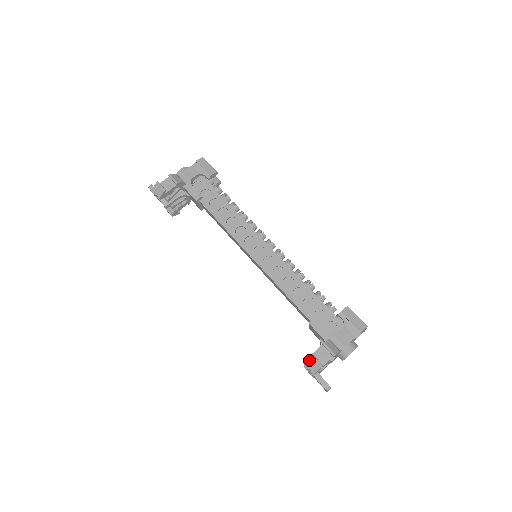
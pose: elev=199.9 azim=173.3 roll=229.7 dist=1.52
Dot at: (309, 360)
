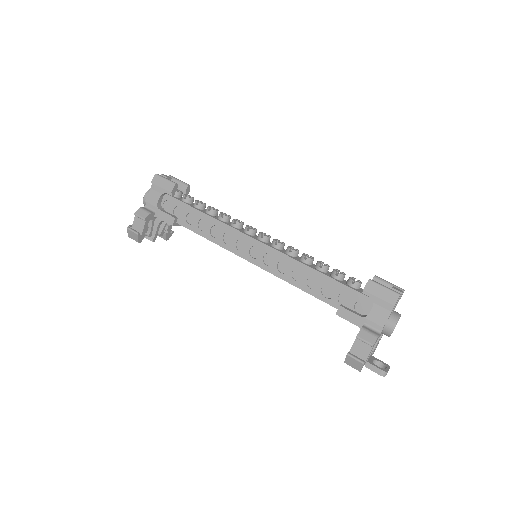
Dot at: (348, 360)
